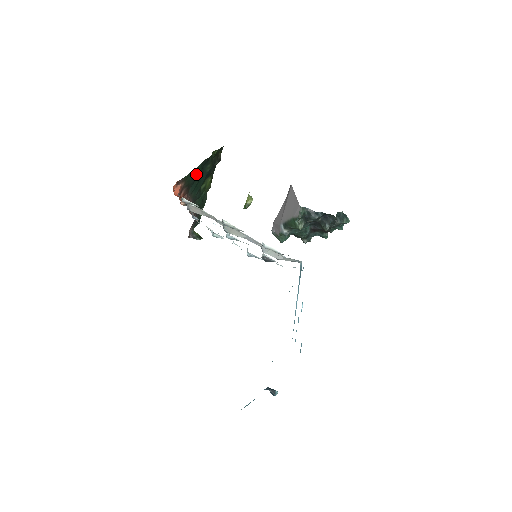
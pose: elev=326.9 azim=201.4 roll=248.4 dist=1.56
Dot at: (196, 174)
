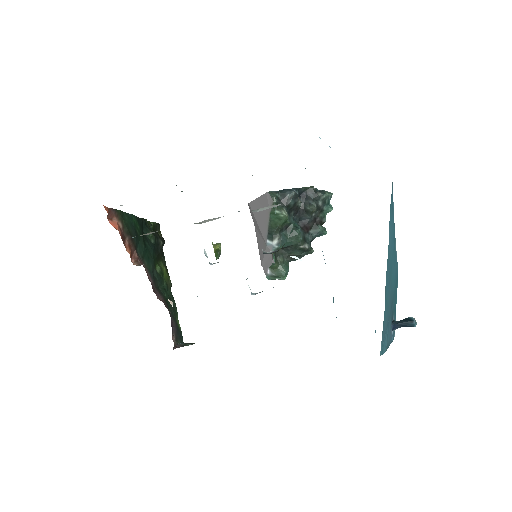
Dot at: (135, 227)
